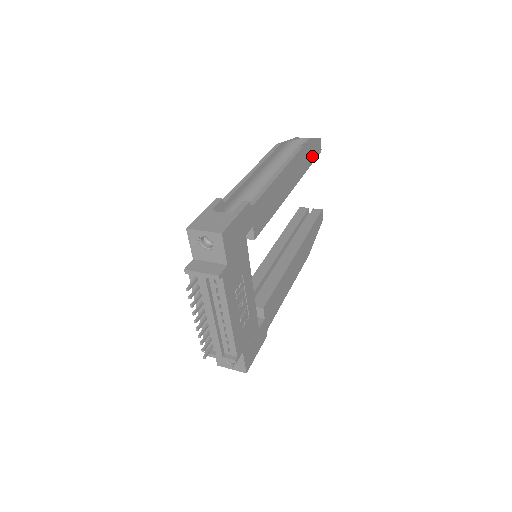
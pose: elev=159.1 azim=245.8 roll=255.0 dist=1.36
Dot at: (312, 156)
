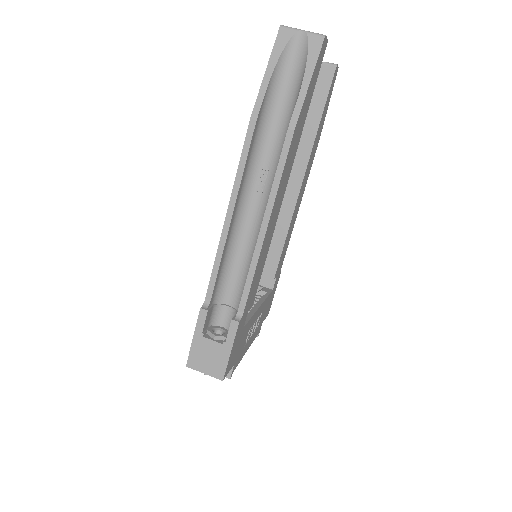
Dot at: (311, 91)
